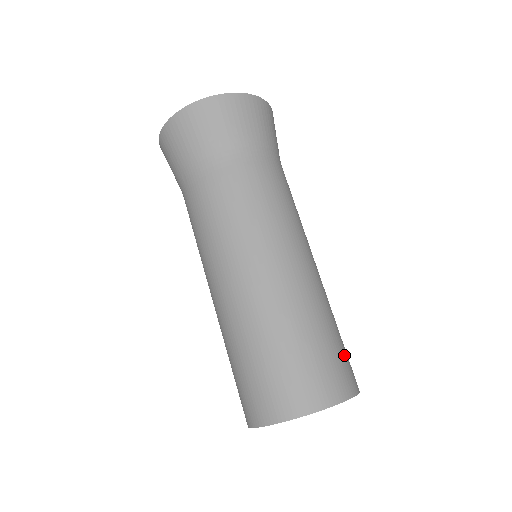
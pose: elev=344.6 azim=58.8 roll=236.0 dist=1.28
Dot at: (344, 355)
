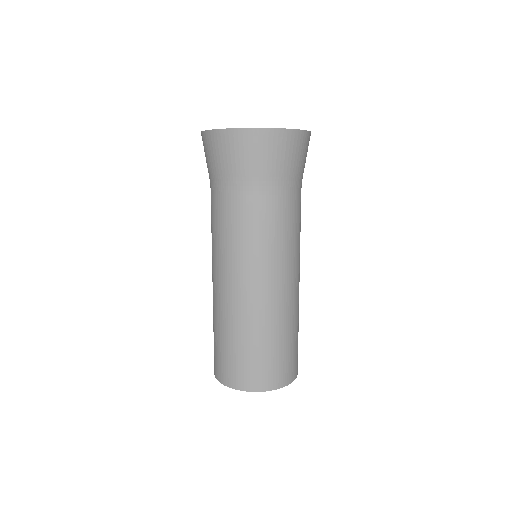
Dot at: (282, 360)
